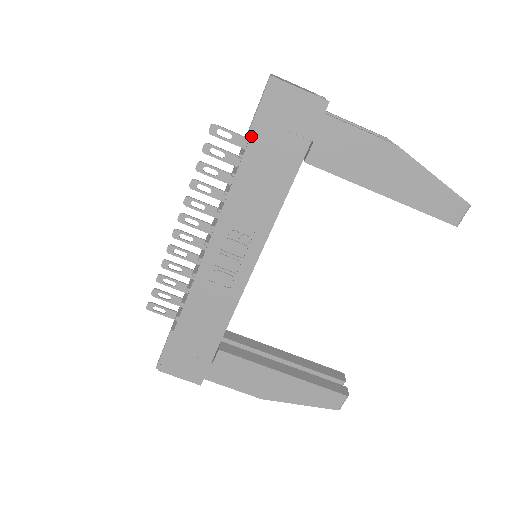
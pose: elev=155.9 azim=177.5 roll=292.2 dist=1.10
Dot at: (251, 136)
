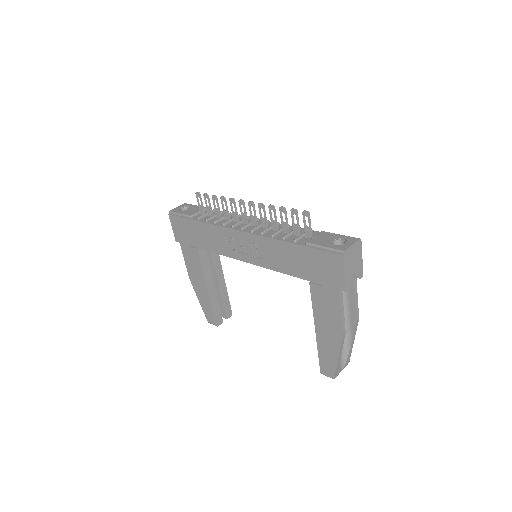
Dot at: (307, 247)
